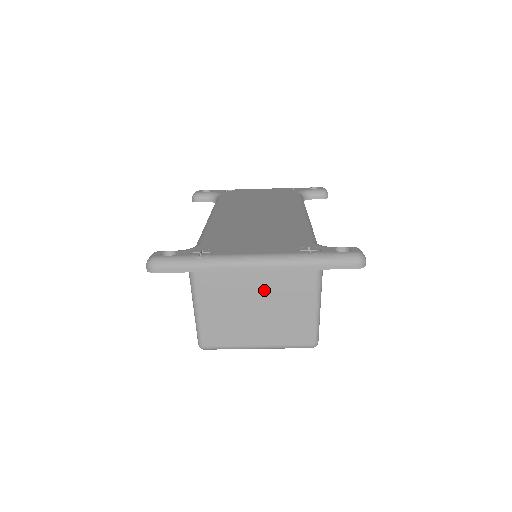
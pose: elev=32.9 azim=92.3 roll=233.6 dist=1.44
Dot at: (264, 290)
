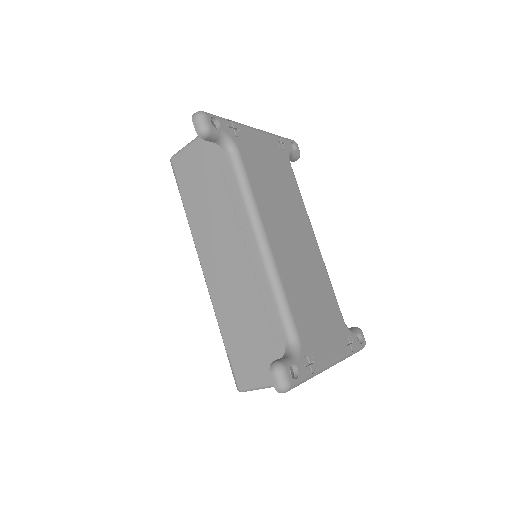
Dot at: occluded
